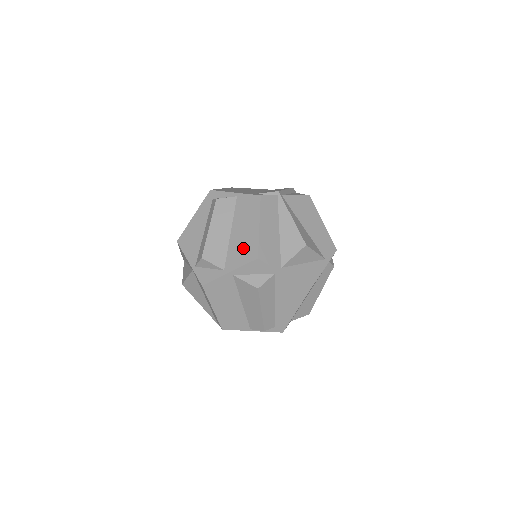
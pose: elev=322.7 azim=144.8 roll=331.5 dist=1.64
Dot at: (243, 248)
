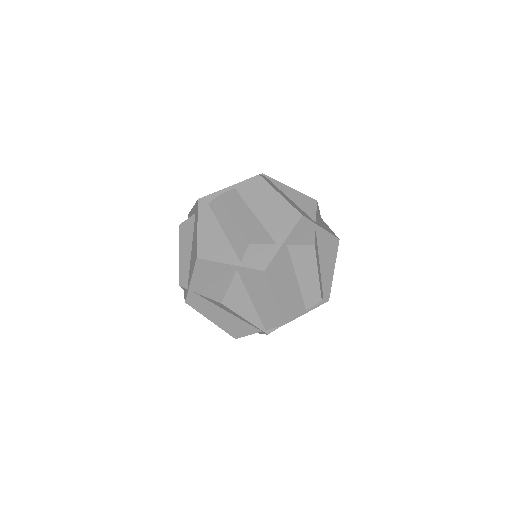
Dot at: (280, 217)
